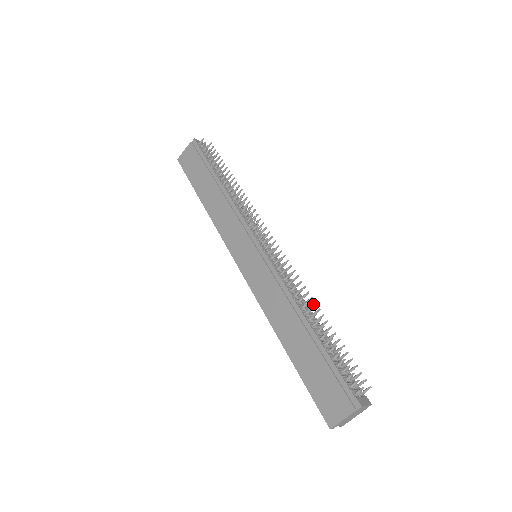
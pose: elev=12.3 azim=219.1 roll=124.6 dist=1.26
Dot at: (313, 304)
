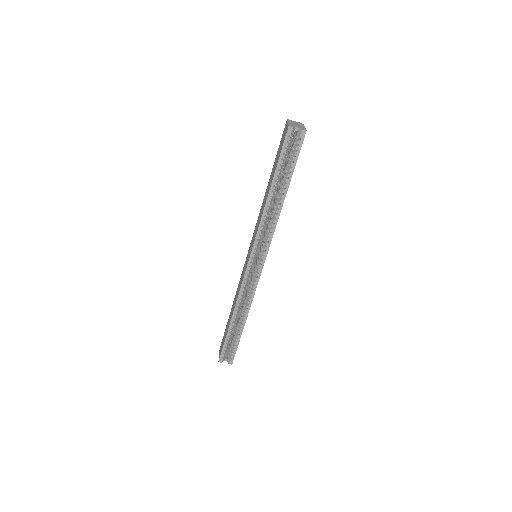
Dot at: occluded
